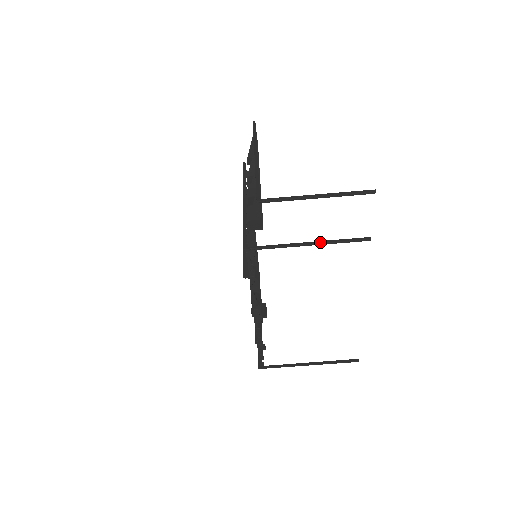
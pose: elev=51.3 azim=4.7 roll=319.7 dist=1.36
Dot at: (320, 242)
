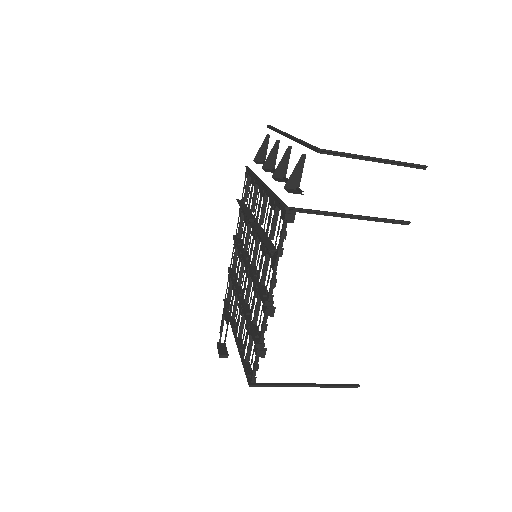
Dot at: (363, 216)
